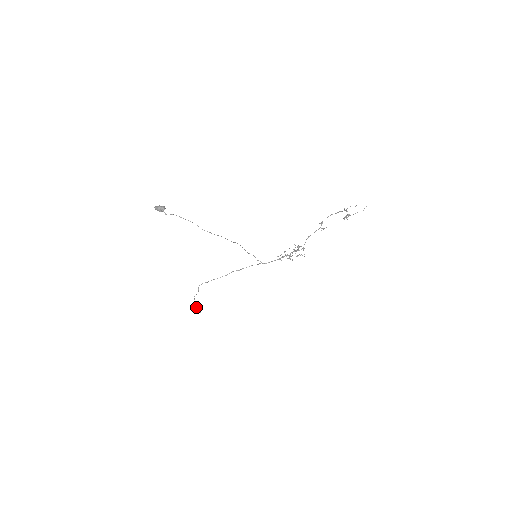
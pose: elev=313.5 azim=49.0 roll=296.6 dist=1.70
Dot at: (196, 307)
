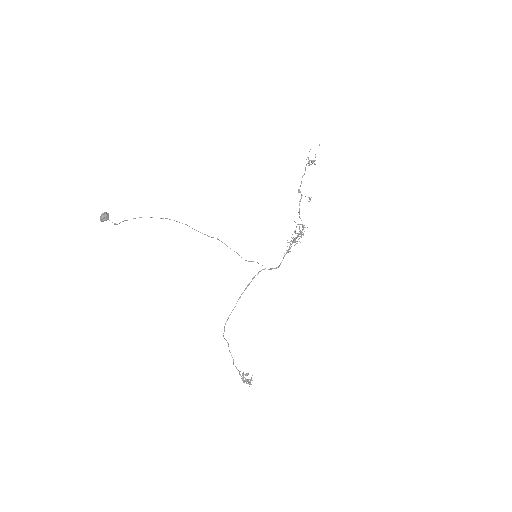
Dot at: (242, 375)
